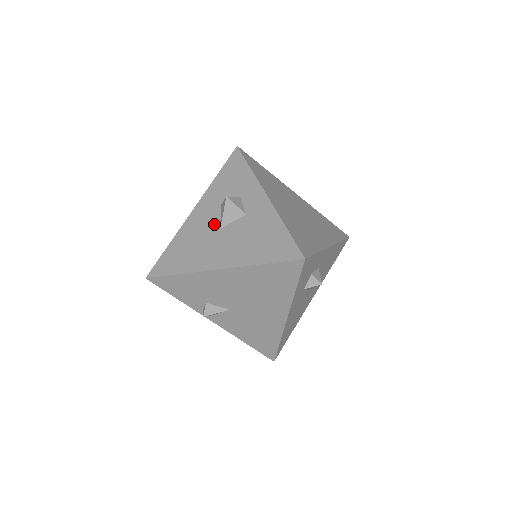
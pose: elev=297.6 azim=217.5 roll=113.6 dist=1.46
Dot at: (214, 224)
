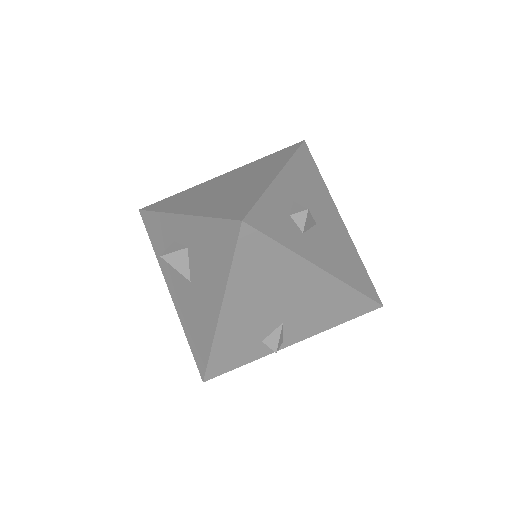
Dot at: (185, 284)
